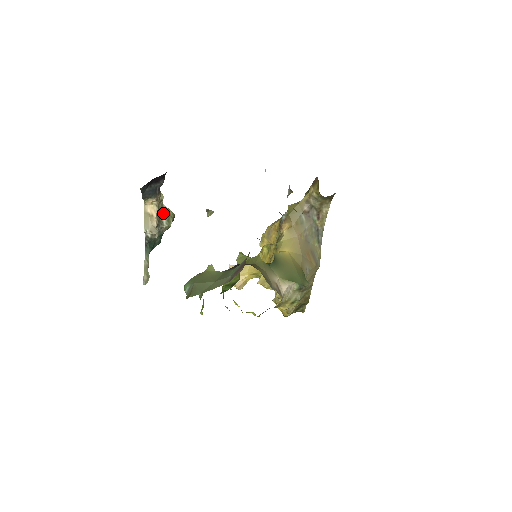
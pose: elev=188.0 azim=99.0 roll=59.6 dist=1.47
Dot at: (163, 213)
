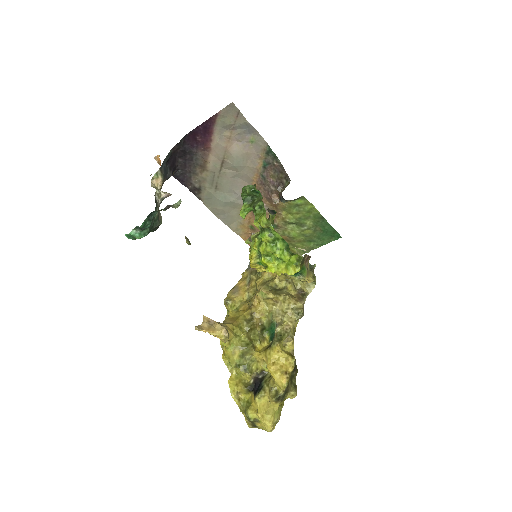
Dot at: occluded
